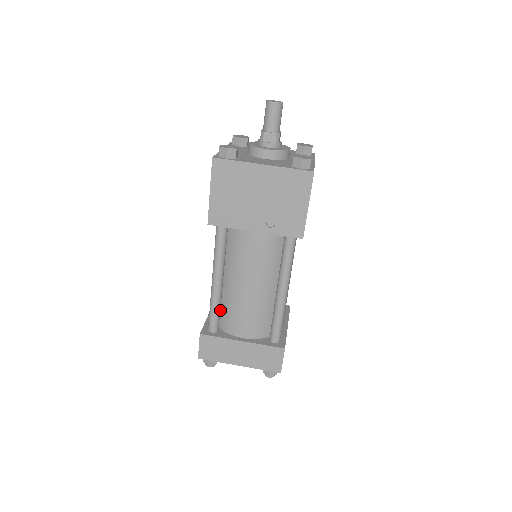
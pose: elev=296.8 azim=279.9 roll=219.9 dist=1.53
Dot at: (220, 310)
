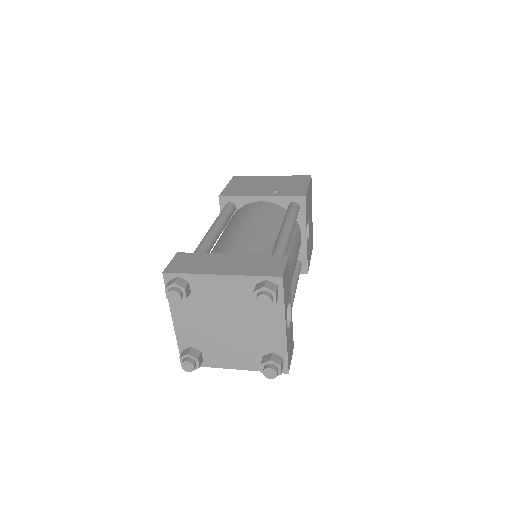
Dot at: occluded
